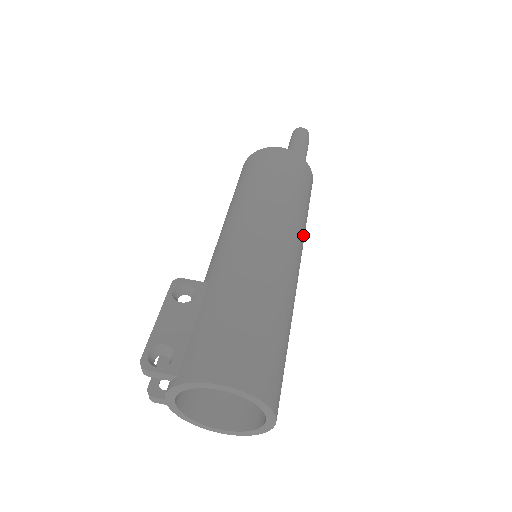
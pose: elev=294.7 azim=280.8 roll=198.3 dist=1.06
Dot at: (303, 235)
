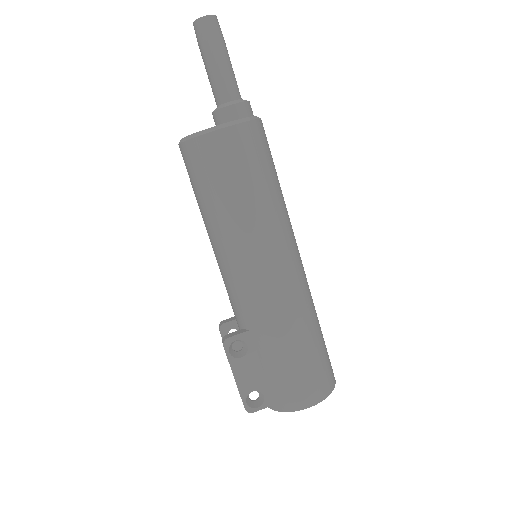
Dot at: (289, 218)
